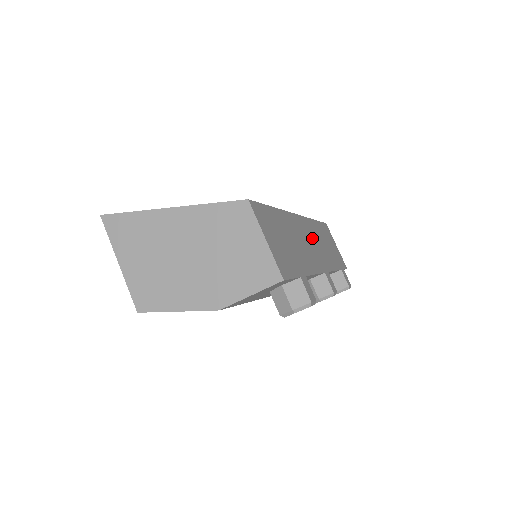
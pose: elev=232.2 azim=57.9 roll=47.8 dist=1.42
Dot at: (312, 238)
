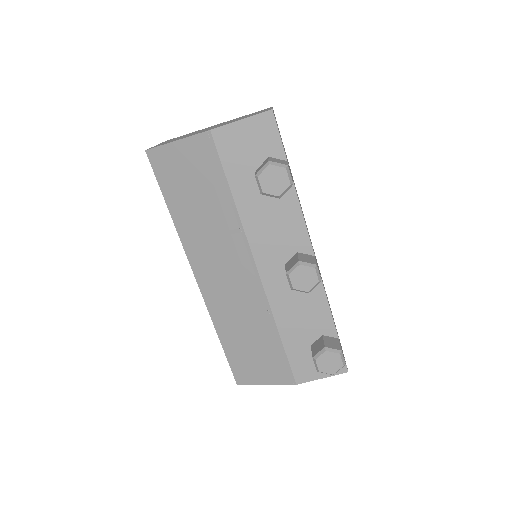
Dot at: occluded
